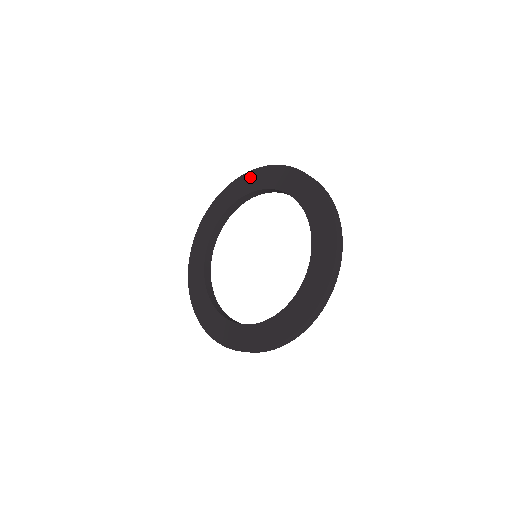
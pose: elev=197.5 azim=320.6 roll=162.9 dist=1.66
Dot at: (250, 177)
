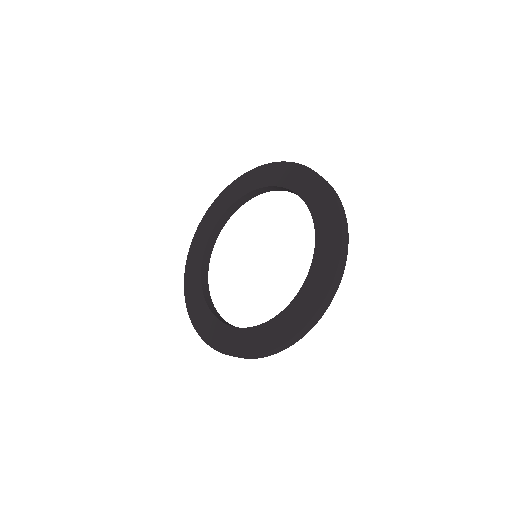
Dot at: (266, 170)
